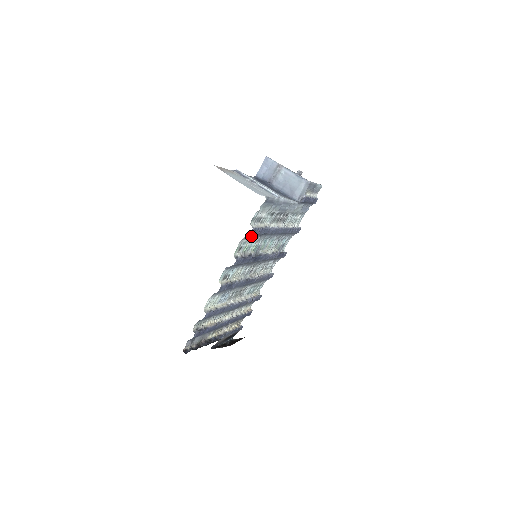
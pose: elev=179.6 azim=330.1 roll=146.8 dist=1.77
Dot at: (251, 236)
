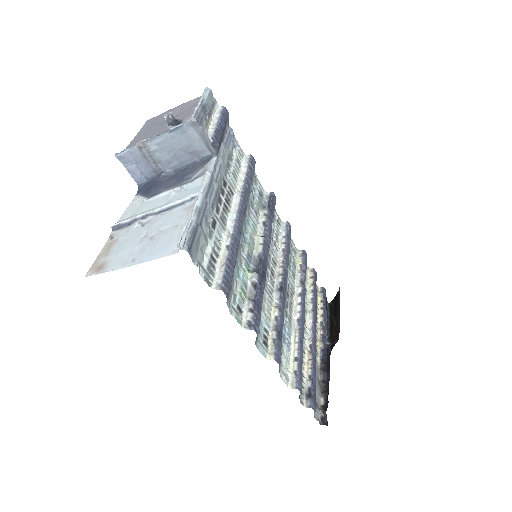
Dot at: (230, 286)
